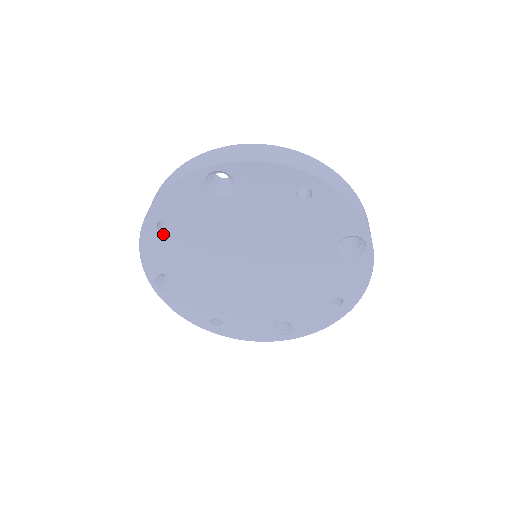
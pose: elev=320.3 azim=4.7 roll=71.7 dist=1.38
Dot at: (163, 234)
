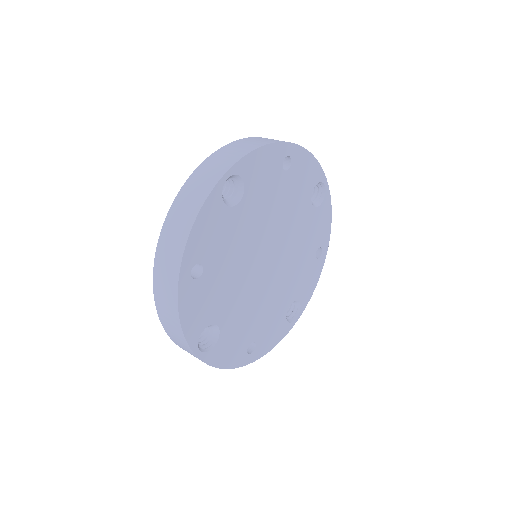
Dot at: (197, 281)
